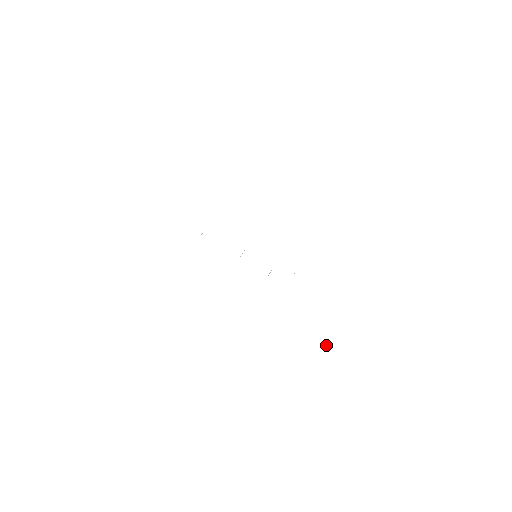
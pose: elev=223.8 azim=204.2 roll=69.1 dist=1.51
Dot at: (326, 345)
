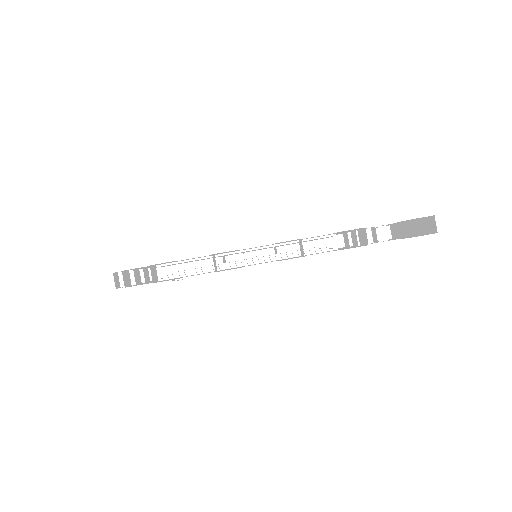
Dot at: (339, 249)
